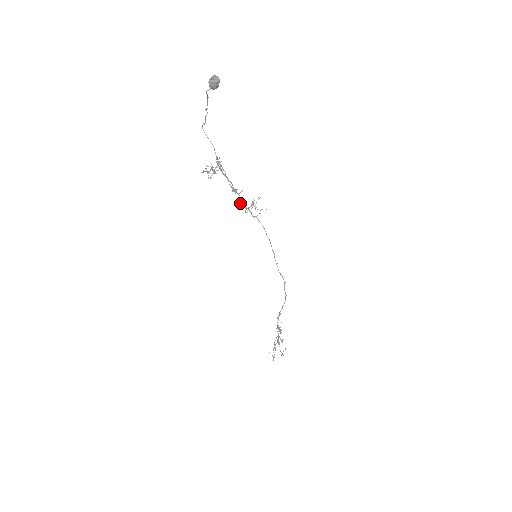
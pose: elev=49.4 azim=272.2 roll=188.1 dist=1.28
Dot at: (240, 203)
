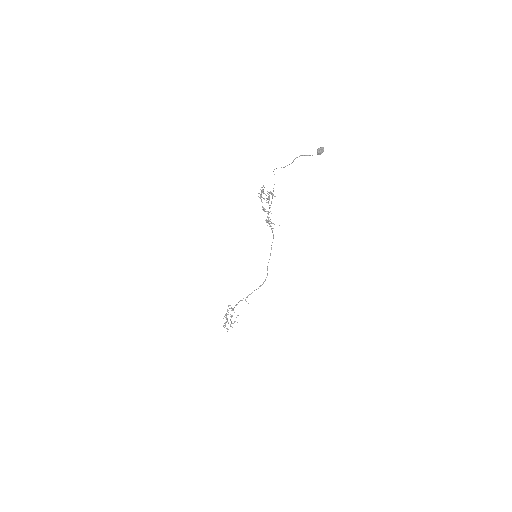
Dot at: occluded
